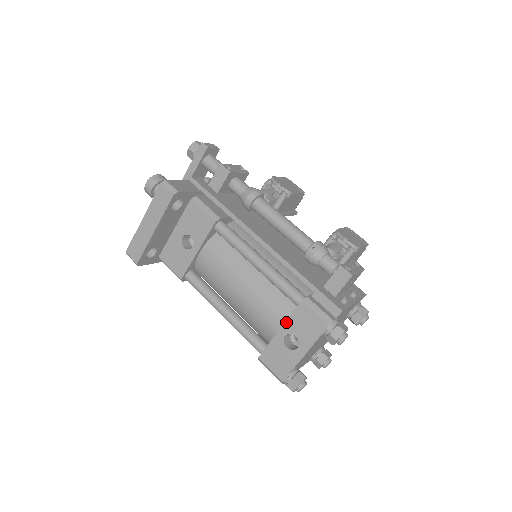
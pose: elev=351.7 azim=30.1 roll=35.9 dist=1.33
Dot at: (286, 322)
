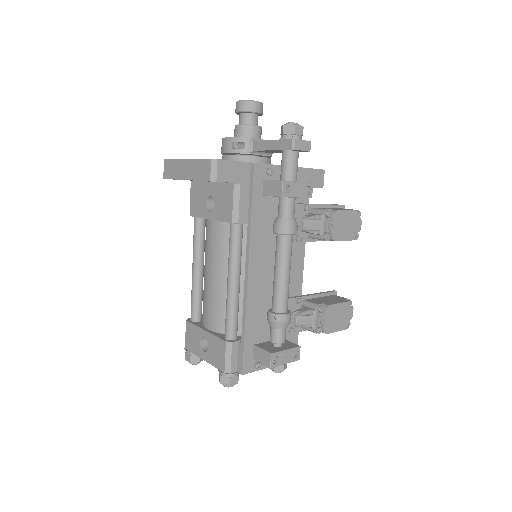
Dot at: (211, 334)
